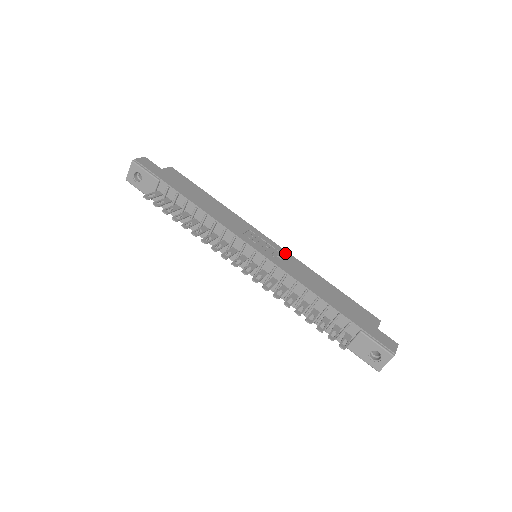
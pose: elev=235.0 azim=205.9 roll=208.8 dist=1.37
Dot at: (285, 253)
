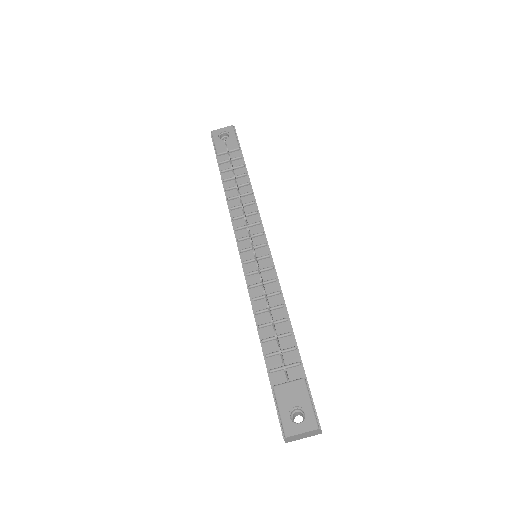
Dot at: occluded
